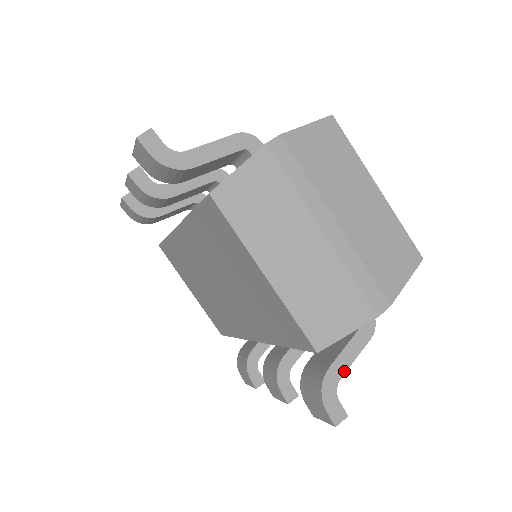
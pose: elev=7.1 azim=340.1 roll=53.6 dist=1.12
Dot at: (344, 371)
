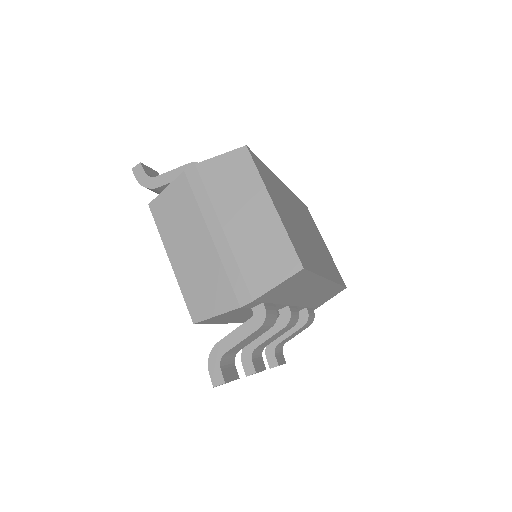
Dot at: (230, 348)
